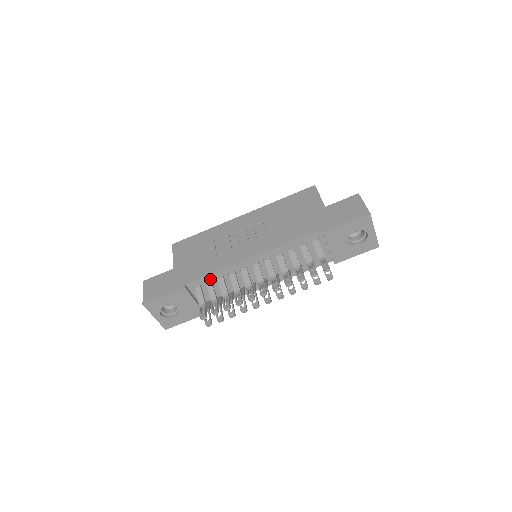
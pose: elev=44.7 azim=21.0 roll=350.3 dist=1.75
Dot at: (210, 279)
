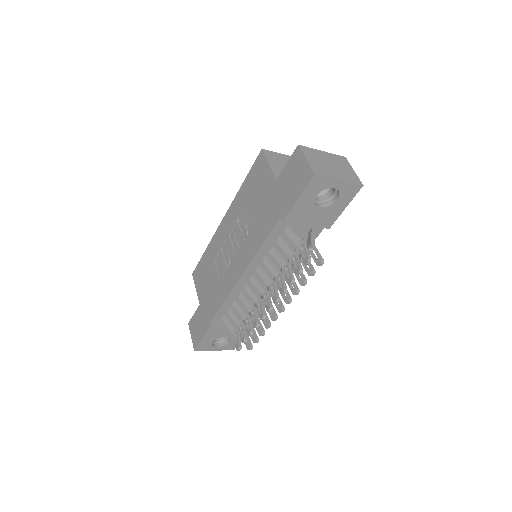
Dot at: (226, 307)
